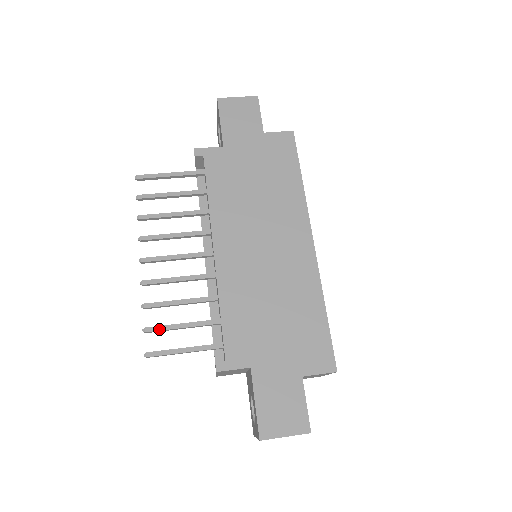
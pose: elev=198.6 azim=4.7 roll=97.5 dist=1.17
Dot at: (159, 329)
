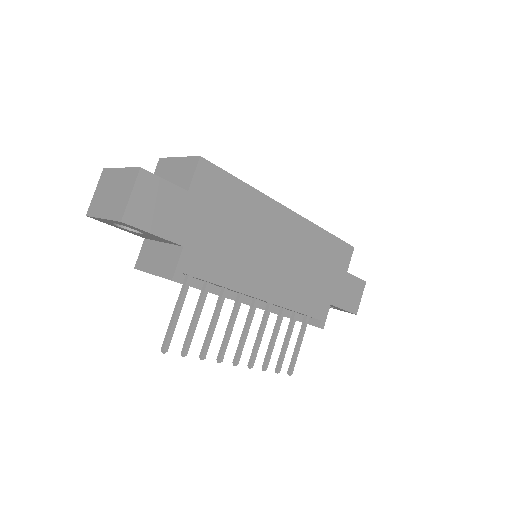
Dot at: occluded
